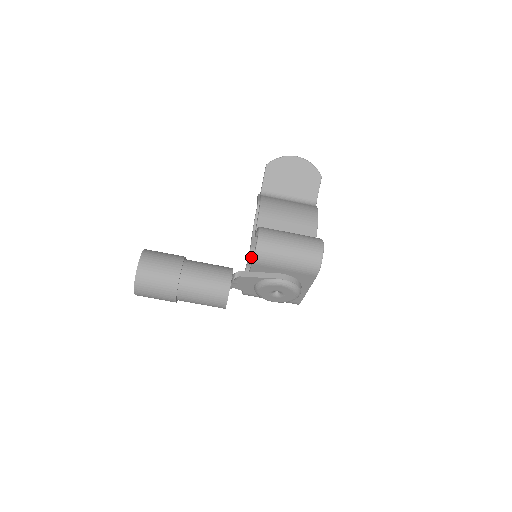
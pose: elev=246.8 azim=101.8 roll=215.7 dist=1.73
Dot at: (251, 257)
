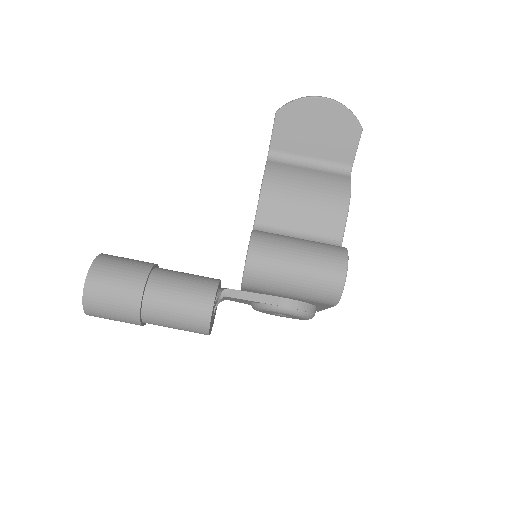
Dot at: occluded
